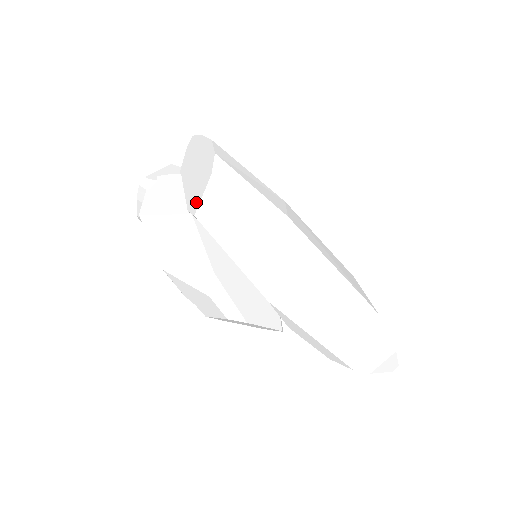
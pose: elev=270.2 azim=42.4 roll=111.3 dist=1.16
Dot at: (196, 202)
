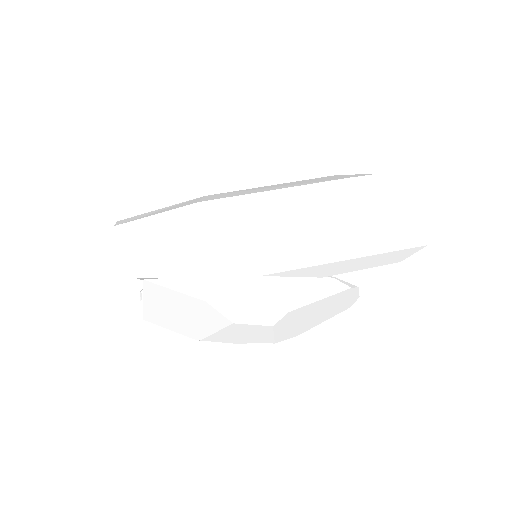
Dot at: (134, 269)
